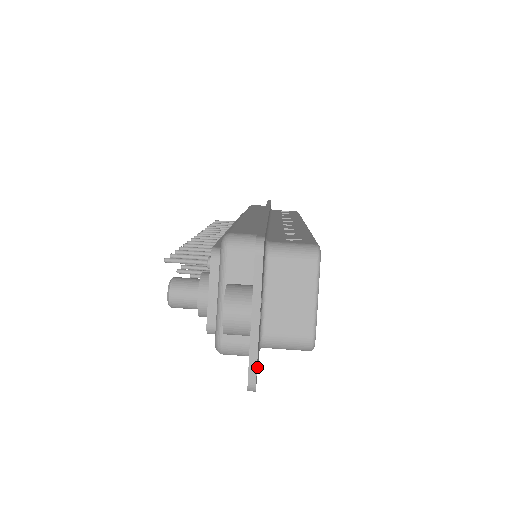
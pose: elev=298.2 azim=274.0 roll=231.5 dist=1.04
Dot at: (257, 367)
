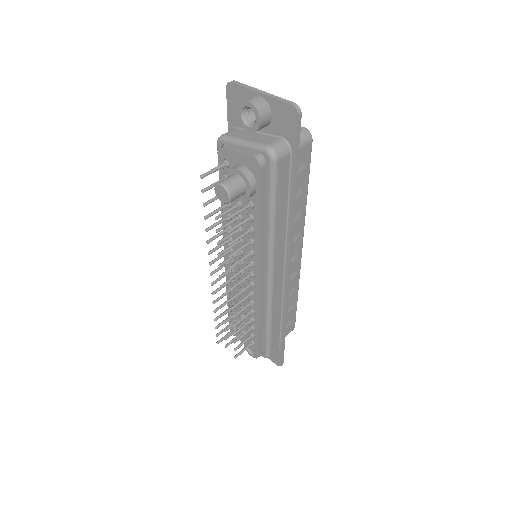
Dot at: (292, 123)
